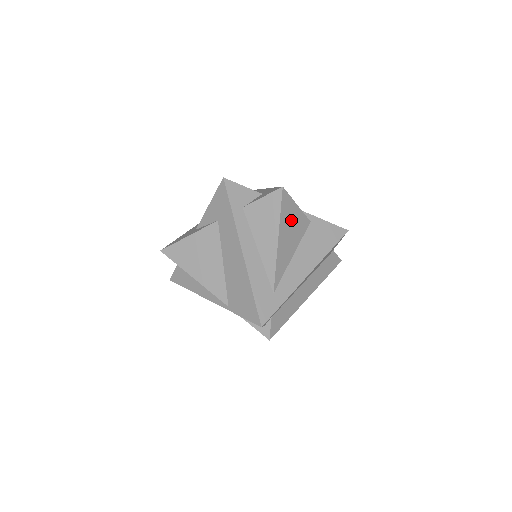
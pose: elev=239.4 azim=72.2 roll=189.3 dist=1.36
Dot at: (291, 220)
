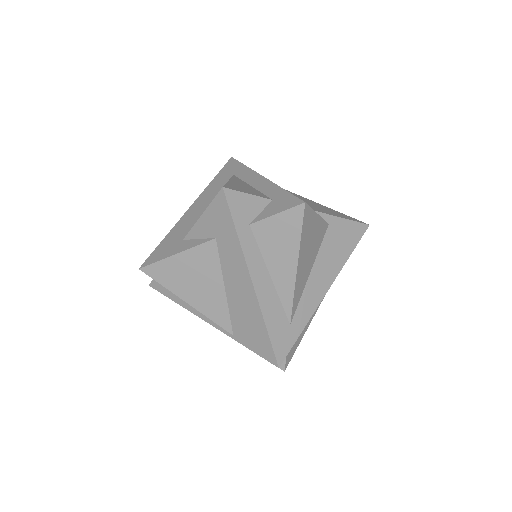
Dot at: (311, 235)
